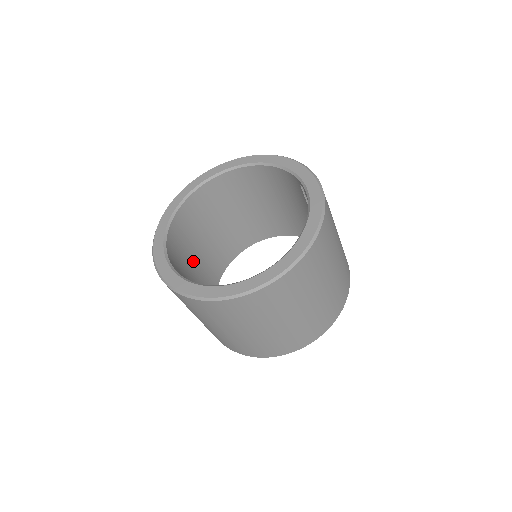
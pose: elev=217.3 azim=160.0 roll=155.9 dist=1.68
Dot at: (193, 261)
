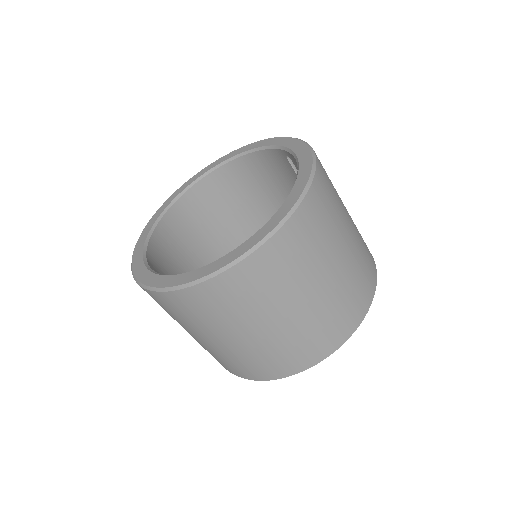
Dot at: occluded
